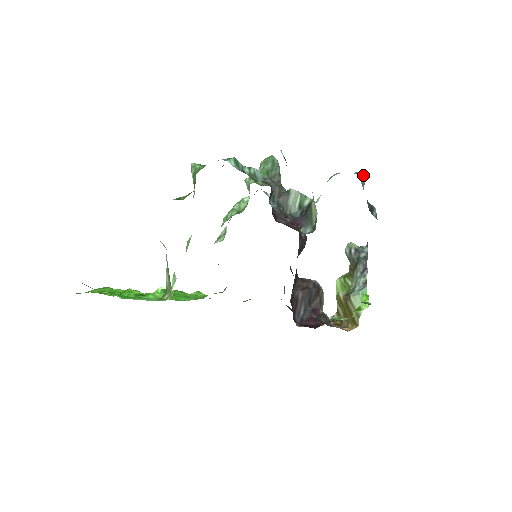
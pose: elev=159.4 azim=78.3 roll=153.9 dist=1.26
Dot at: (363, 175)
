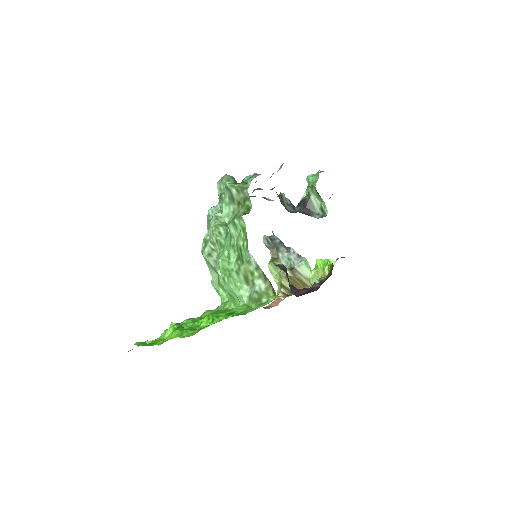
Dot at: occluded
